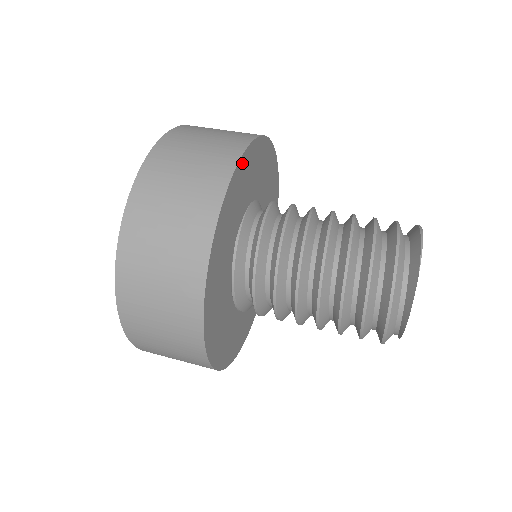
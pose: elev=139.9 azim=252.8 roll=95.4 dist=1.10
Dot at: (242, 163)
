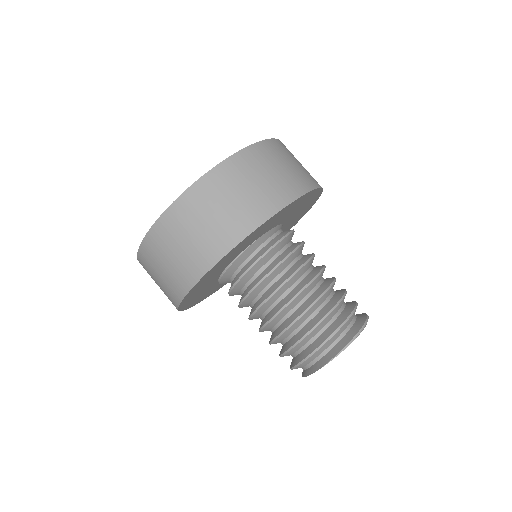
Dot at: (248, 237)
